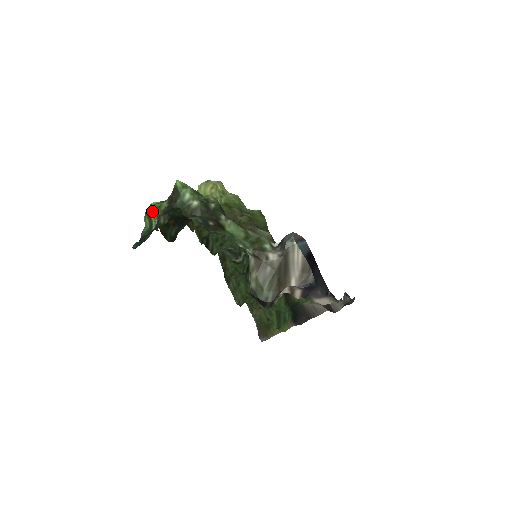
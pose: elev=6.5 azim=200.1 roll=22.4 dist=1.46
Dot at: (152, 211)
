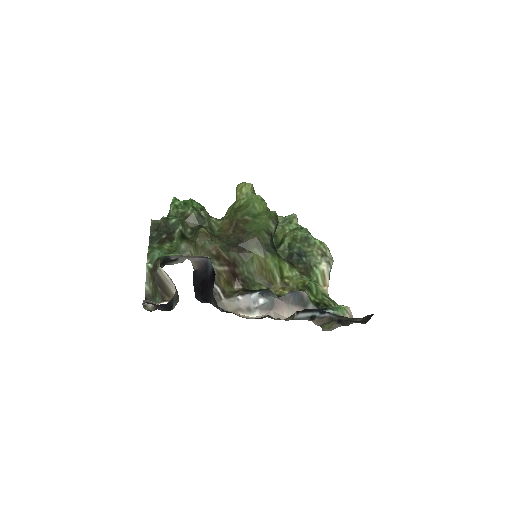
Dot at: occluded
